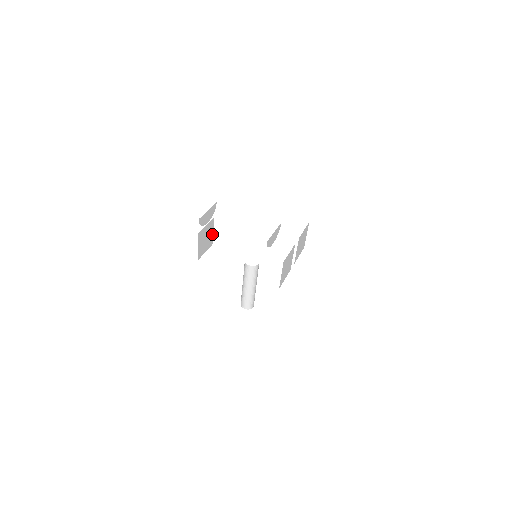
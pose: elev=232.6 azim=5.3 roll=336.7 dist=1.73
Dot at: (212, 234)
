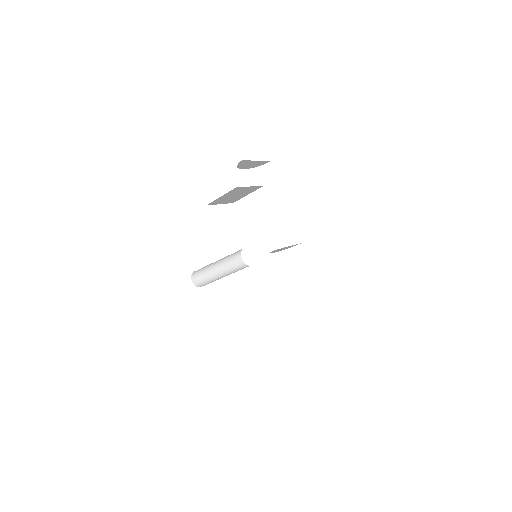
Dot at: (244, 195)
